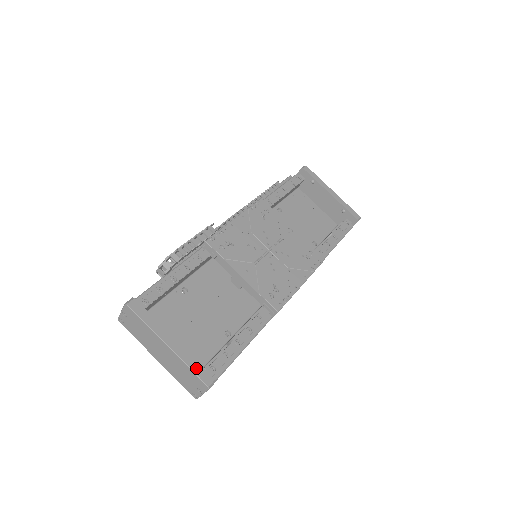
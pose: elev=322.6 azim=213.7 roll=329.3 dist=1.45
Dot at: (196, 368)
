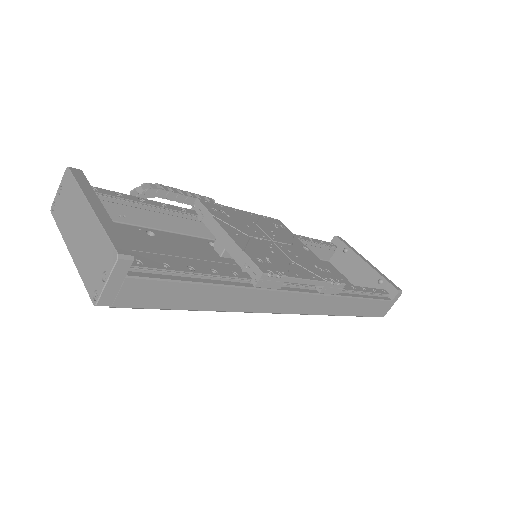
Dot at: (113, 235)
